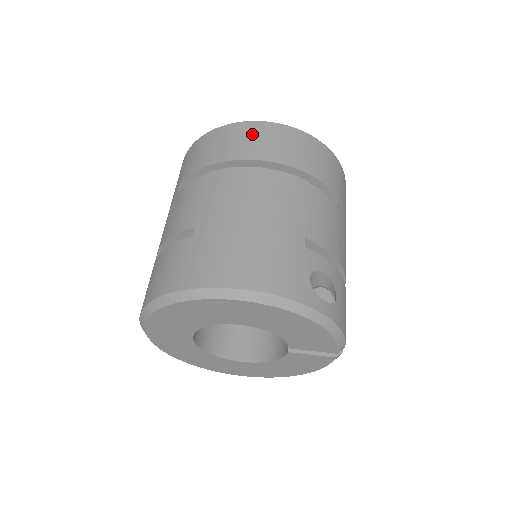
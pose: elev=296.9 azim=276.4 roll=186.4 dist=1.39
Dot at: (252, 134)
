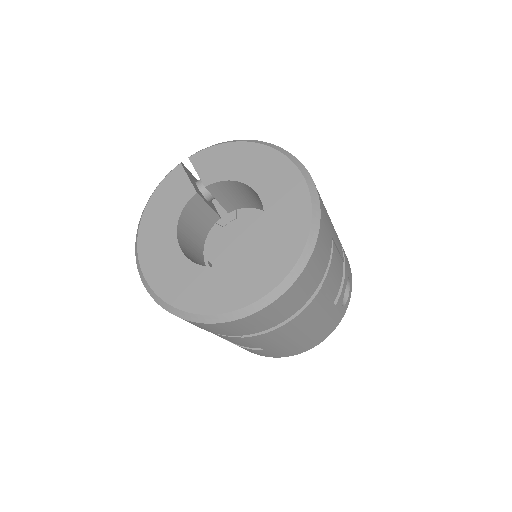
Dot at: (264, 318)
